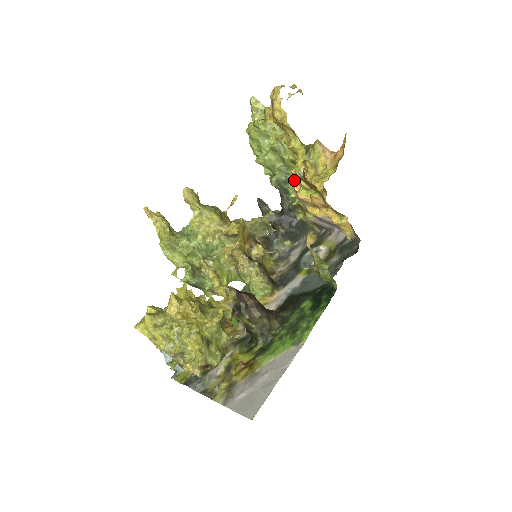
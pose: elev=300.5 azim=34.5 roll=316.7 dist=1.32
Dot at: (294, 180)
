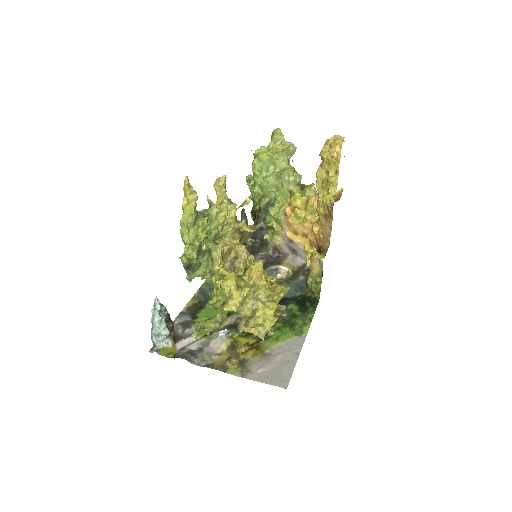
Dot at: (284, 206)
